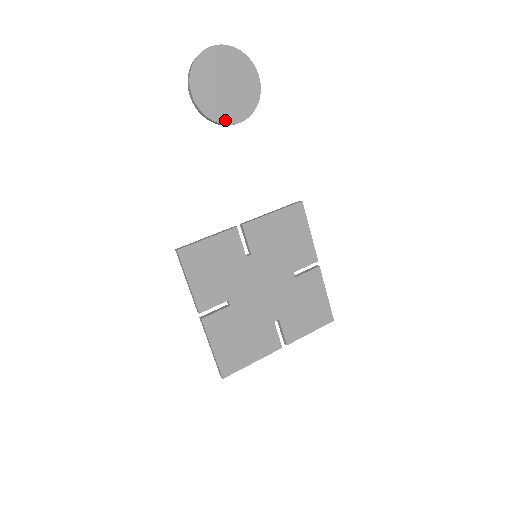
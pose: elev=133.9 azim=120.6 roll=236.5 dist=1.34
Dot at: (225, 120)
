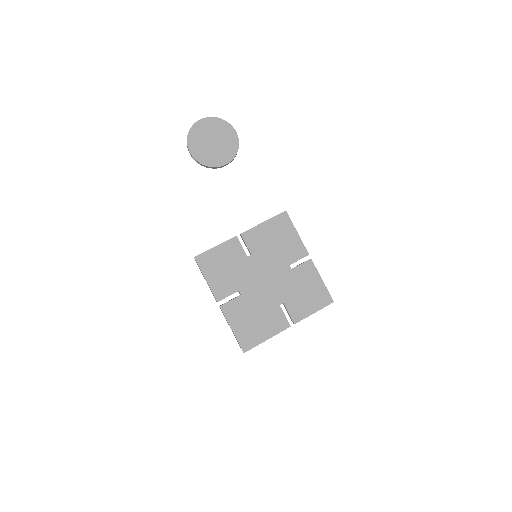
Dot at: (216, 164)
